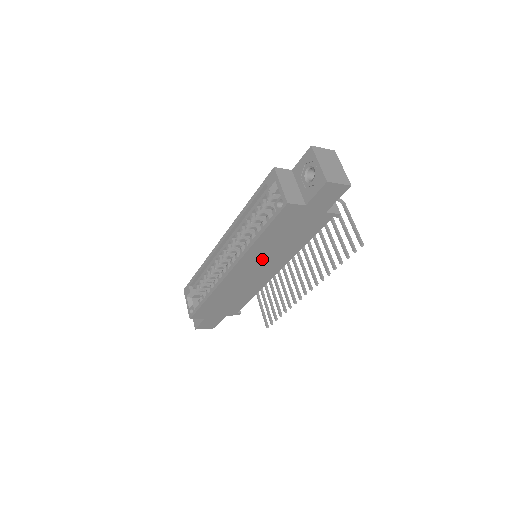
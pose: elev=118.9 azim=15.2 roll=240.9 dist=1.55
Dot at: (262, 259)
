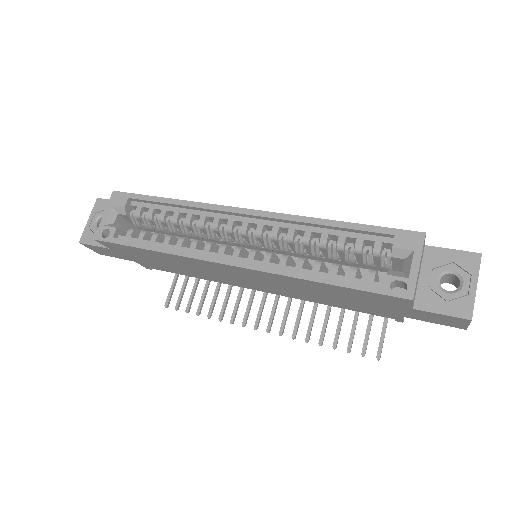
Dot at: (276, 283)
